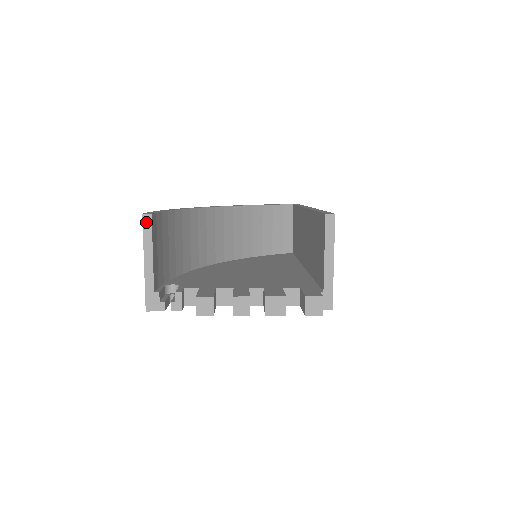
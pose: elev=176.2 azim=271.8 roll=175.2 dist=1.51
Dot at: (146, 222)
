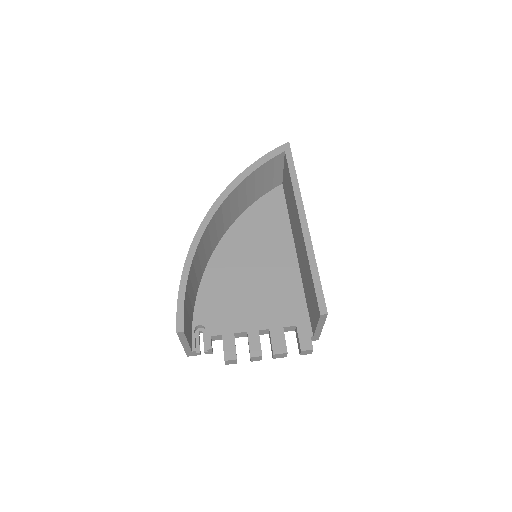
Dot at: (180, 335)
